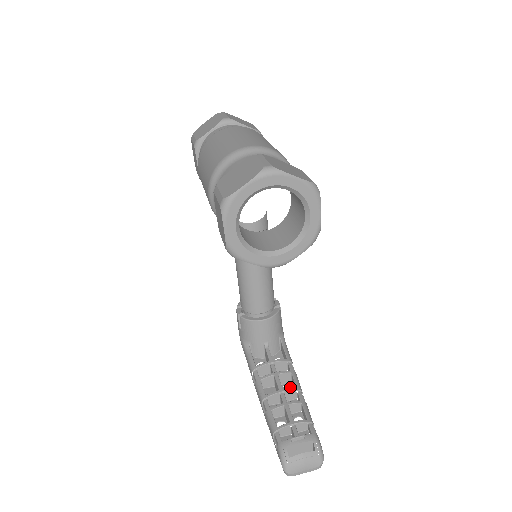
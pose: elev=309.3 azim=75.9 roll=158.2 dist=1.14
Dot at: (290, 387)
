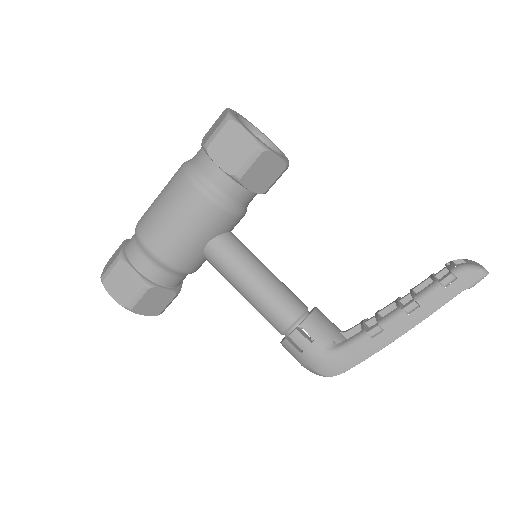
Dot at: occluded
